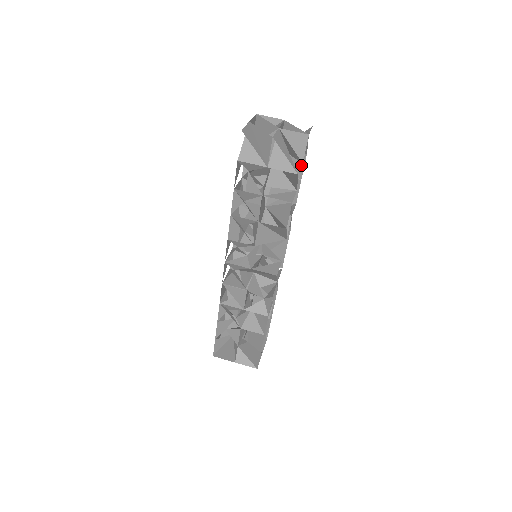
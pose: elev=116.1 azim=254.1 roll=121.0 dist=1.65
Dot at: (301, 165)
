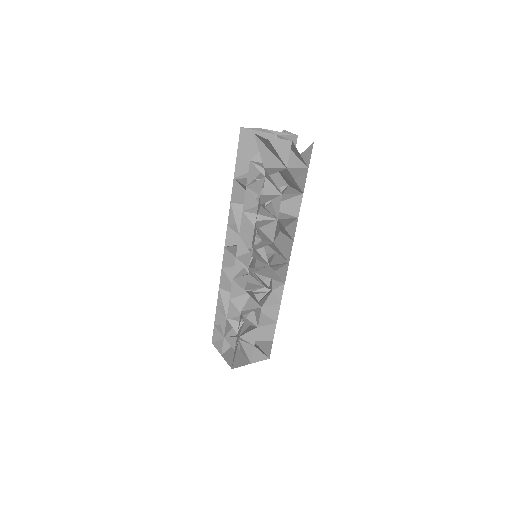
Dot at: occluded
